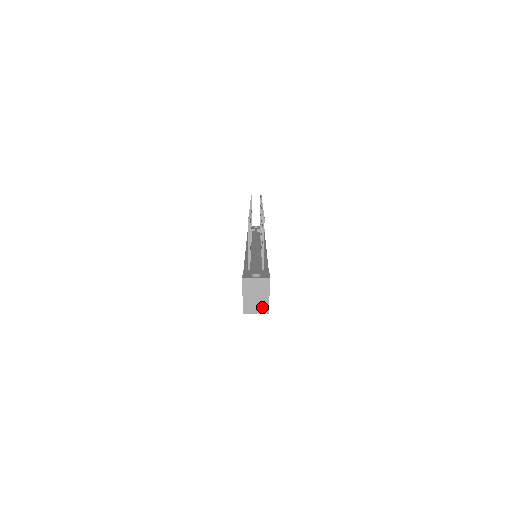
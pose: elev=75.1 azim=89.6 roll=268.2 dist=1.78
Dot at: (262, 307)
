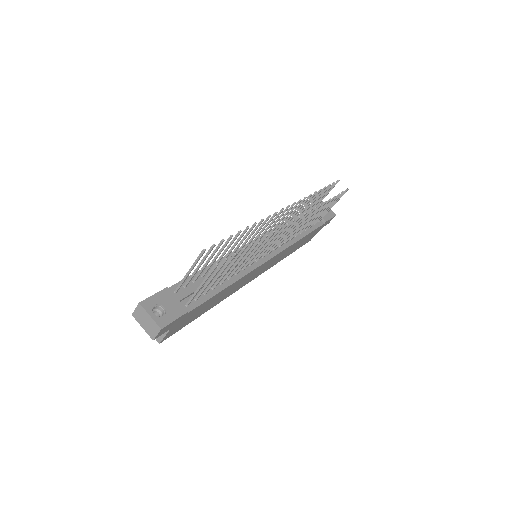
Dot at: occluded
